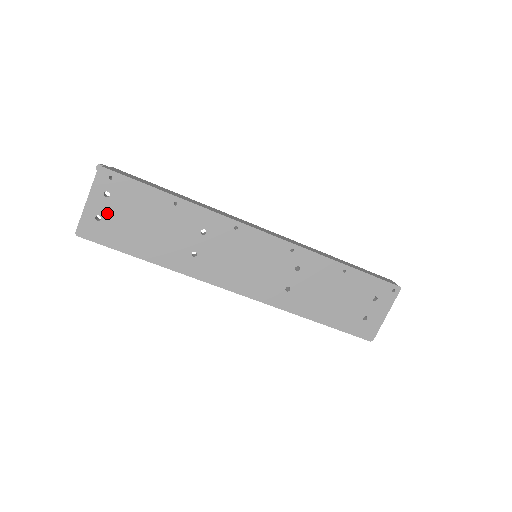
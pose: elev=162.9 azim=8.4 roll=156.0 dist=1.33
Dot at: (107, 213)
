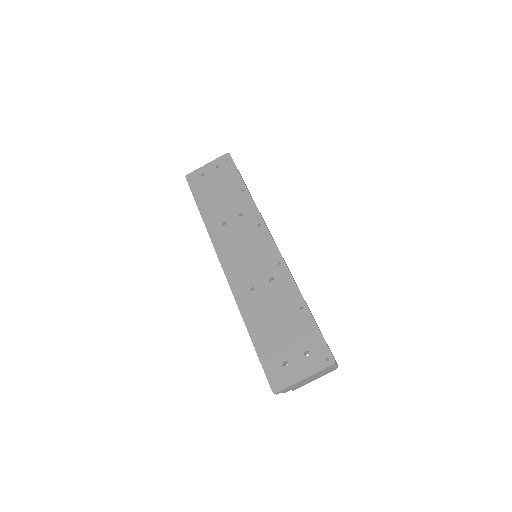
Dot at: (209, 175)
